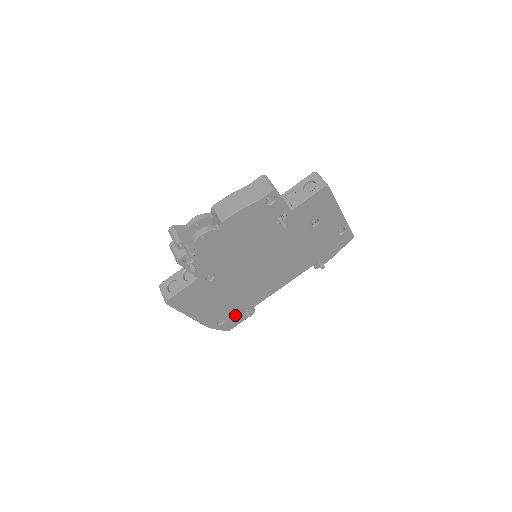
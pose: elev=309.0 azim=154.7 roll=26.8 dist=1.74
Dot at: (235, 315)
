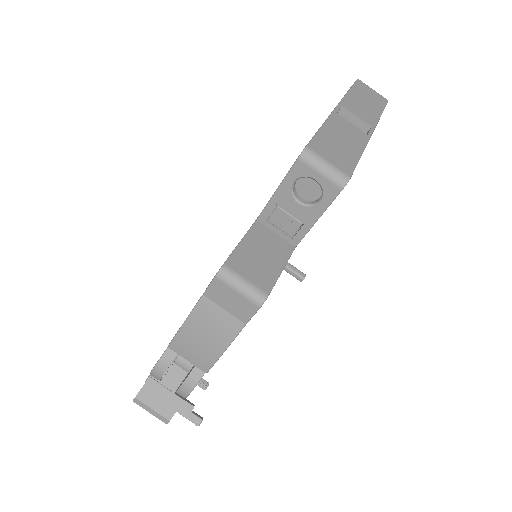
Dot at: occluded
